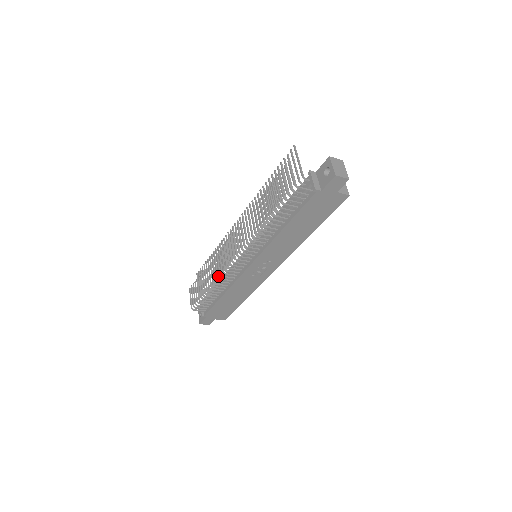
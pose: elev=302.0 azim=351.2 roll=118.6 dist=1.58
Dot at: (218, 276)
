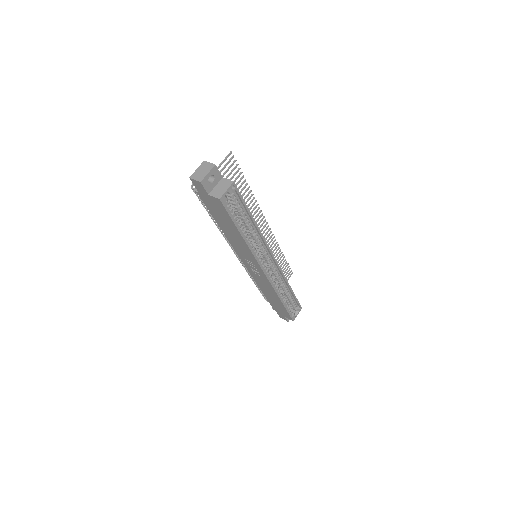
Dot at: occluded
